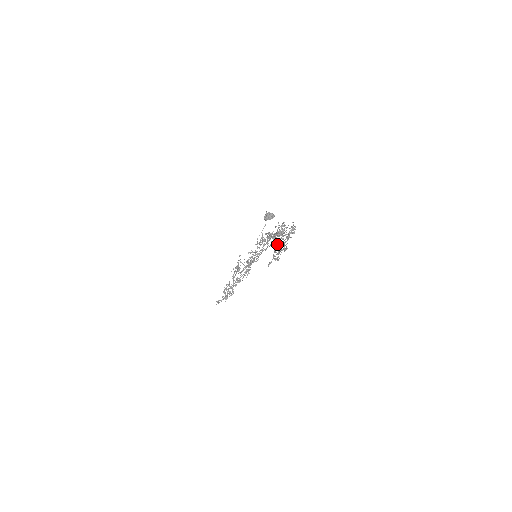
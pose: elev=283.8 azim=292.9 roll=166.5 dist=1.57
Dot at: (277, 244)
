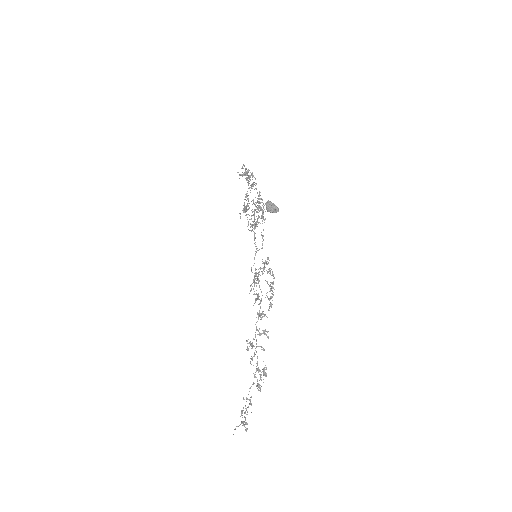
Dot at: occluded
